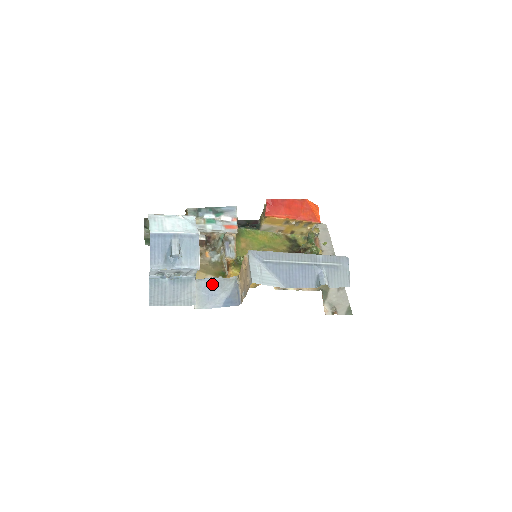
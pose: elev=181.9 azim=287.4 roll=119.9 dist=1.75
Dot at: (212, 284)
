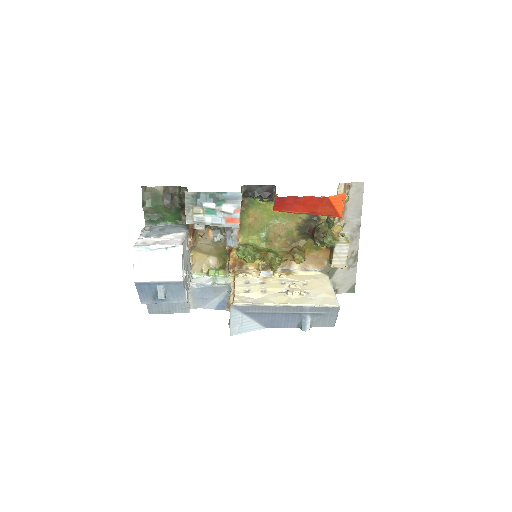
Dot at: (206, 291)
